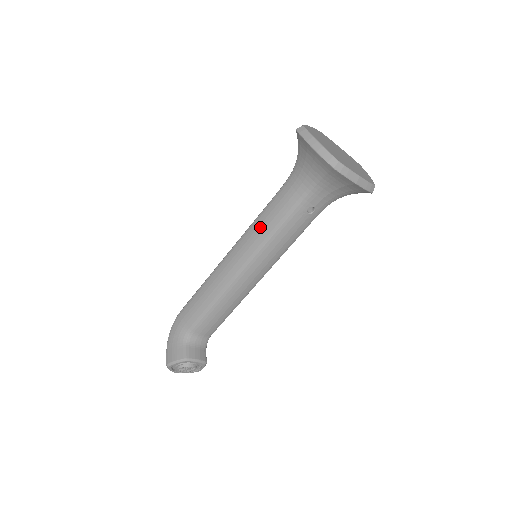
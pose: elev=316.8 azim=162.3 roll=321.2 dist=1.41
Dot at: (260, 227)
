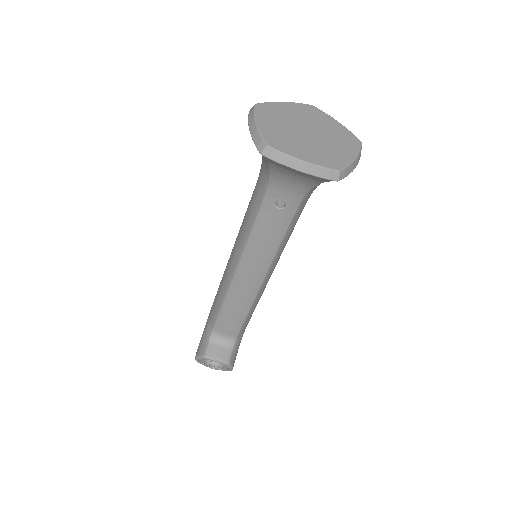
Dot at: (243, 224)
